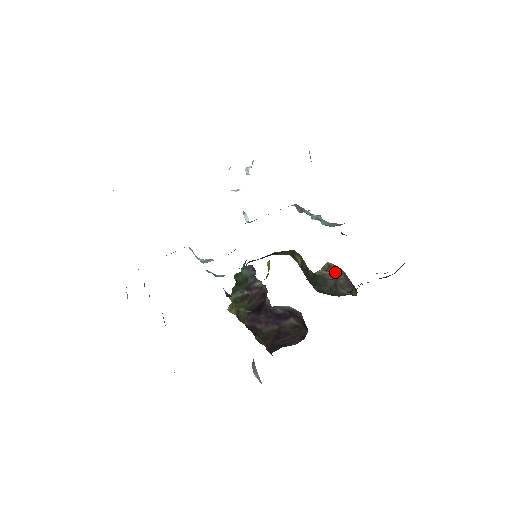
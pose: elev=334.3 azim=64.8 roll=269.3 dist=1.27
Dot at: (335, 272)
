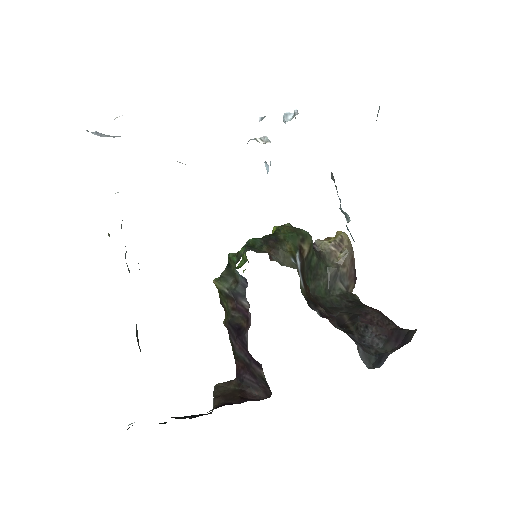
Dot at: (343, 254)
